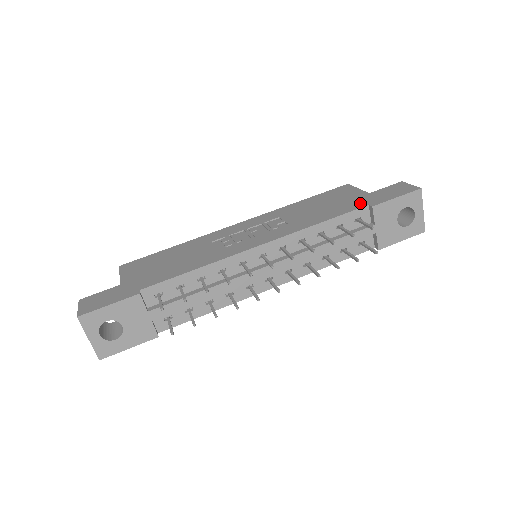
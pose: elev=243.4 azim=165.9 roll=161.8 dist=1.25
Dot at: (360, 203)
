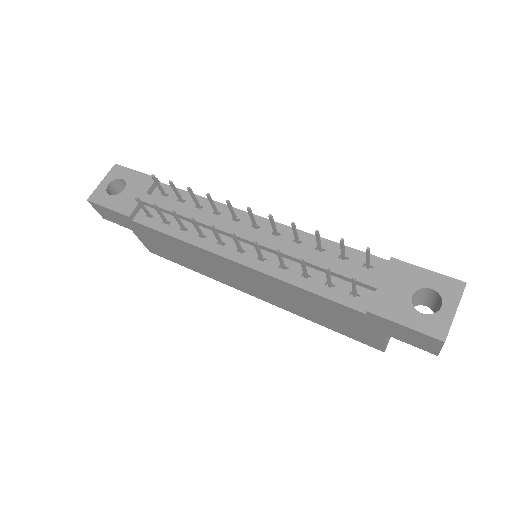
Dot at: occluded
